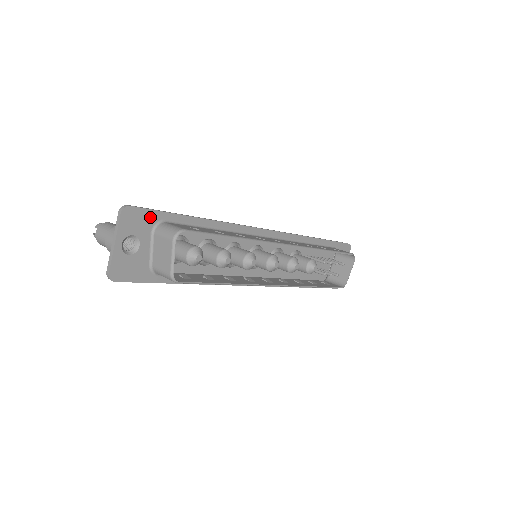
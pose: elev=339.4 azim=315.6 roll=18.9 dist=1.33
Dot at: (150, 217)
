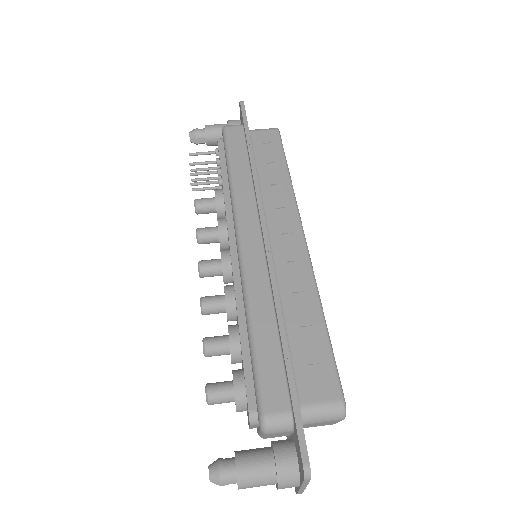
Dot at: (301, 430)
